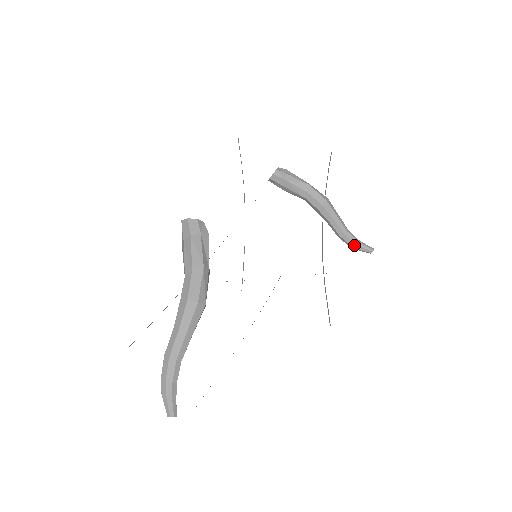
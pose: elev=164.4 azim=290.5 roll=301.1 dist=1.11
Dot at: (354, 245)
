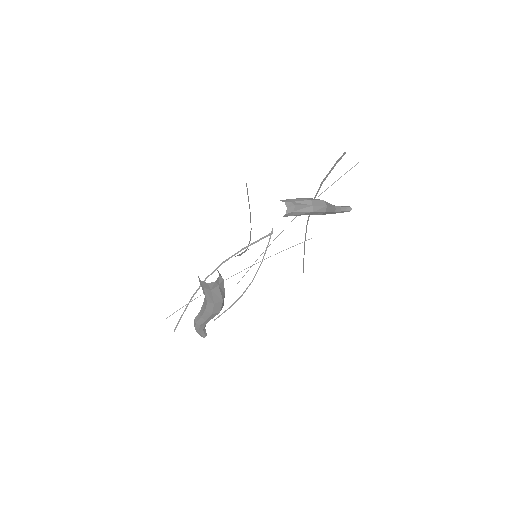
Dot at: occluded
